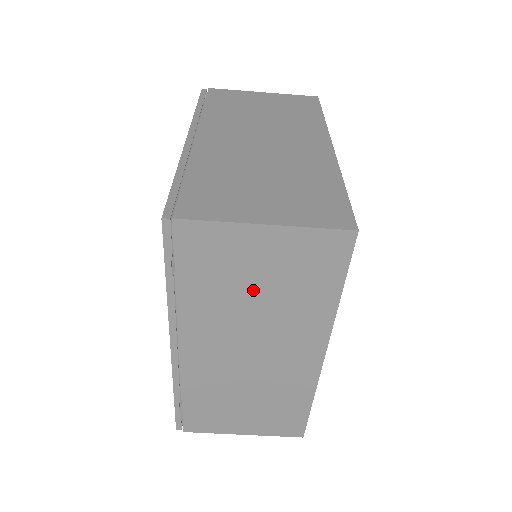
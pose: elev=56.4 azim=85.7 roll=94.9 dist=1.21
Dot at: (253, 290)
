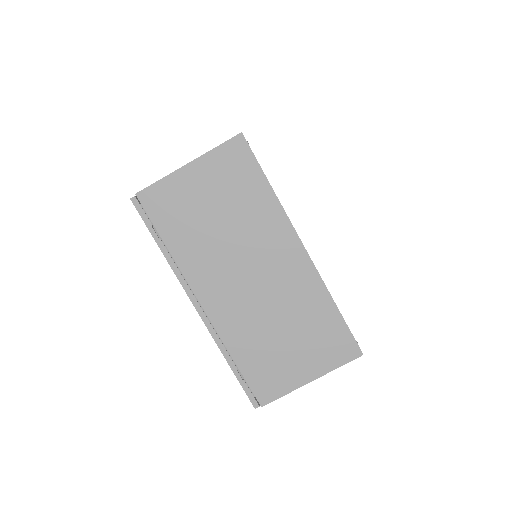
Dot at: (214, 218)
